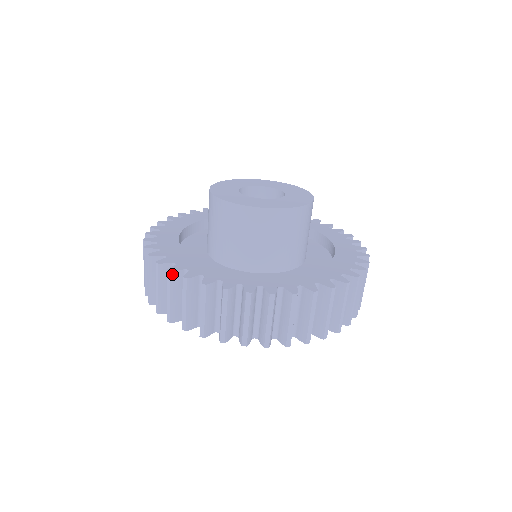
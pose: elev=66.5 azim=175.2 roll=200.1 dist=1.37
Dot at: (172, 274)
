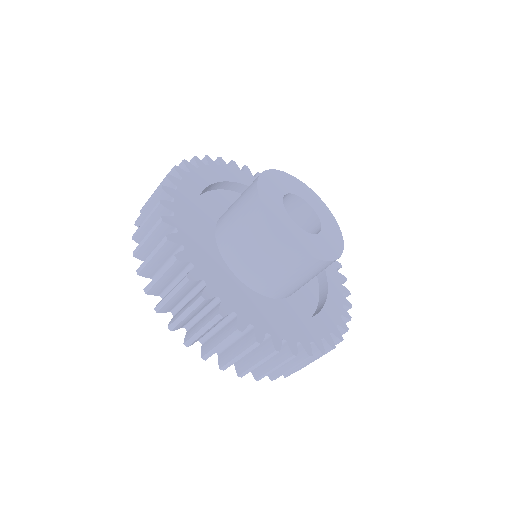
Dot at: (162, 223)
